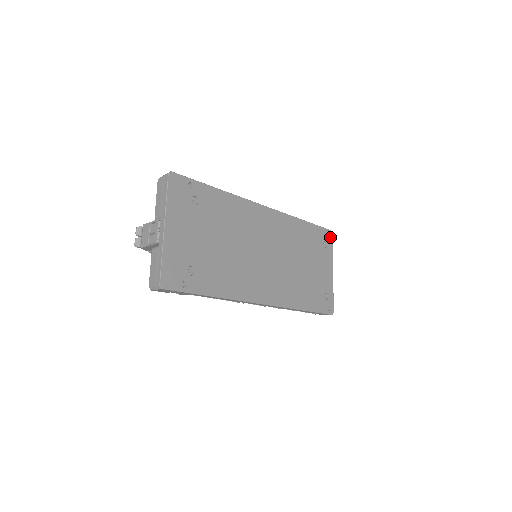
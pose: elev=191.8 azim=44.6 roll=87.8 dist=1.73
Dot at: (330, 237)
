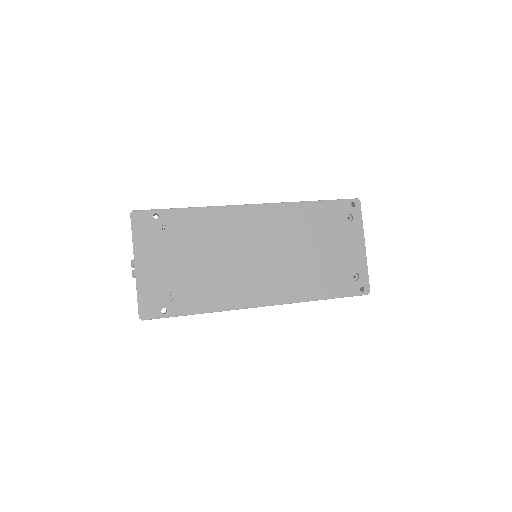
Dot at: (356, 207)
